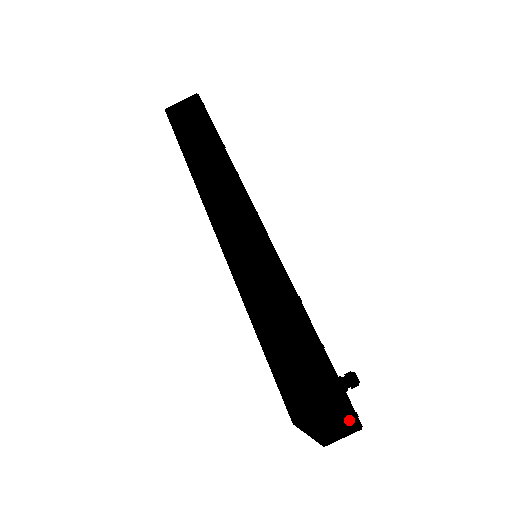
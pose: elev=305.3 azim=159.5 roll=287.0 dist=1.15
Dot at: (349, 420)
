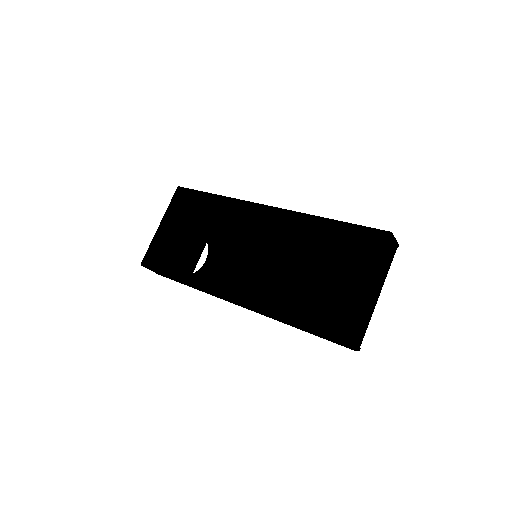
Dot at: (375, 302)
